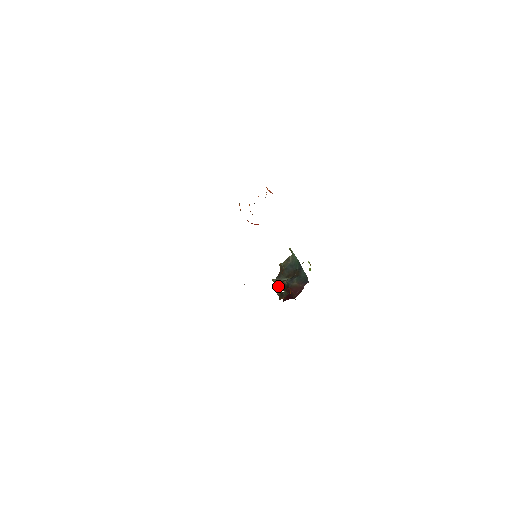
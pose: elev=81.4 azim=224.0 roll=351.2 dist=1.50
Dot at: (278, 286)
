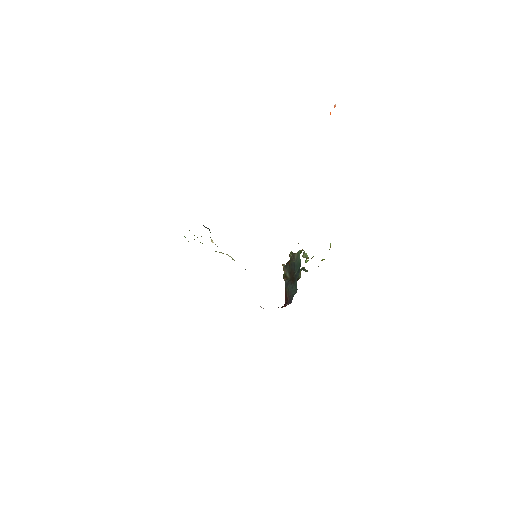
Dot at: (283, 276)
